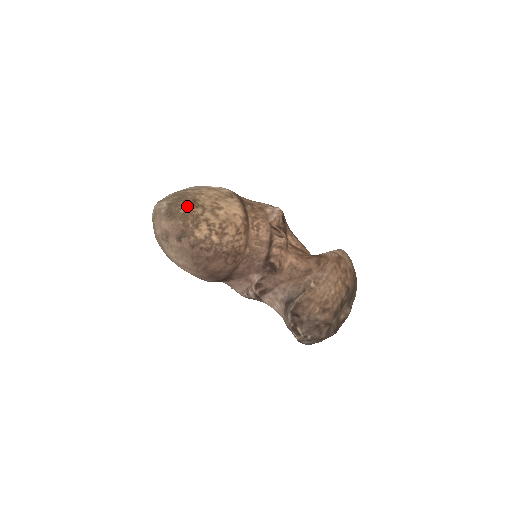
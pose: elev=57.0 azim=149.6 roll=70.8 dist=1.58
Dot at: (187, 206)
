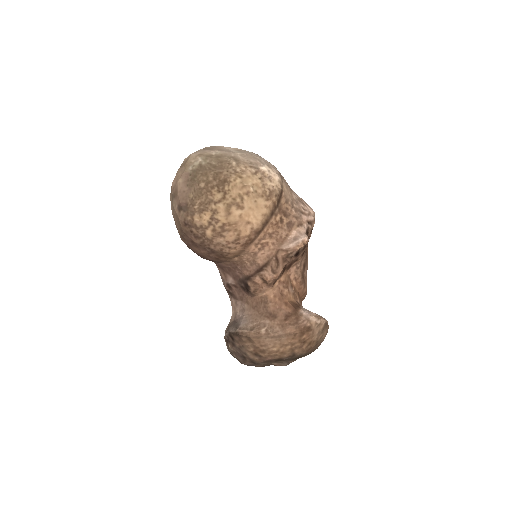
Dot at: (211, 183)
